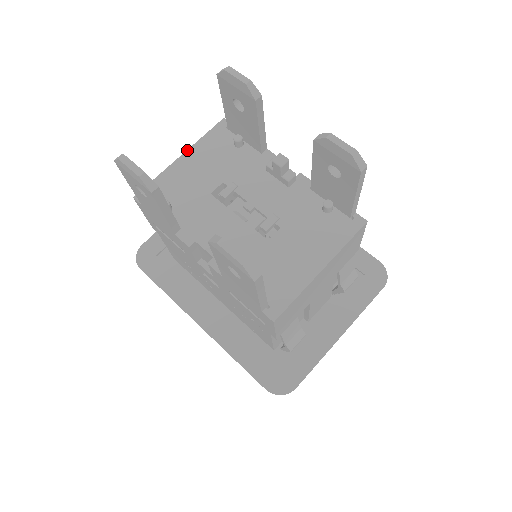
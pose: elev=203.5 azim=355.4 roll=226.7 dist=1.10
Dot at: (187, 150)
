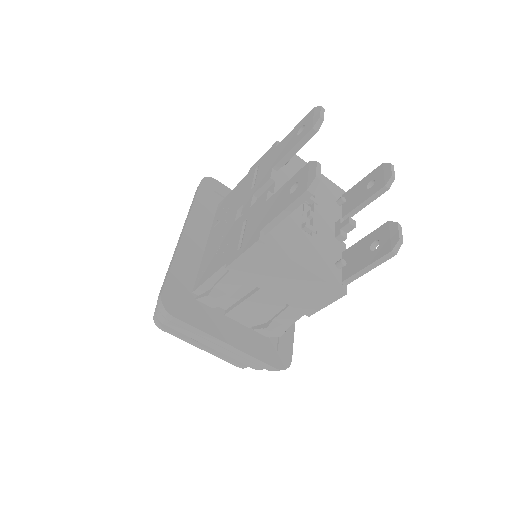
Dot at: occluded
